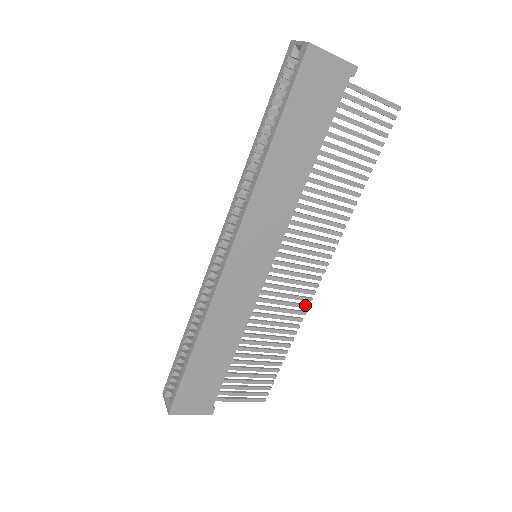
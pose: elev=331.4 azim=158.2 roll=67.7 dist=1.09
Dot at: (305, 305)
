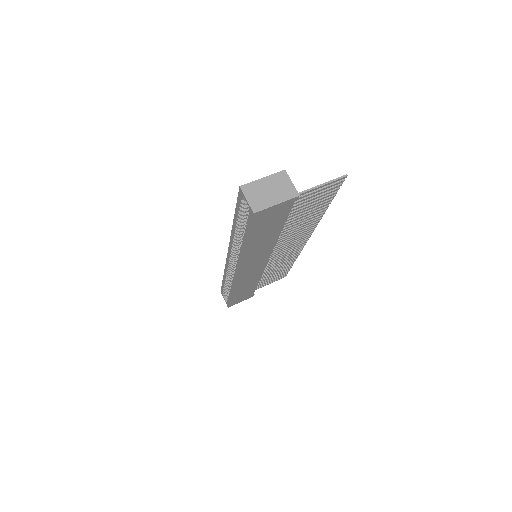
Dot at: (299, 251)
